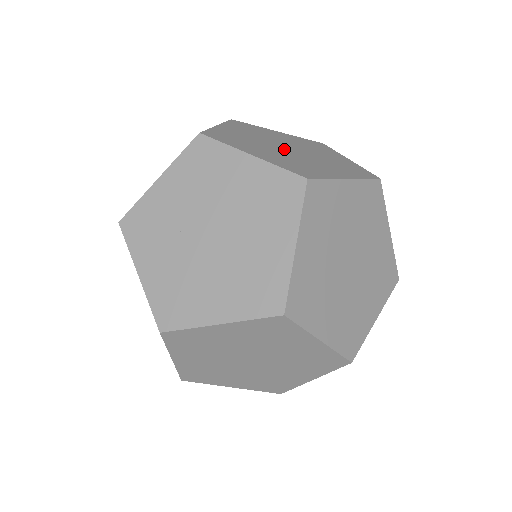
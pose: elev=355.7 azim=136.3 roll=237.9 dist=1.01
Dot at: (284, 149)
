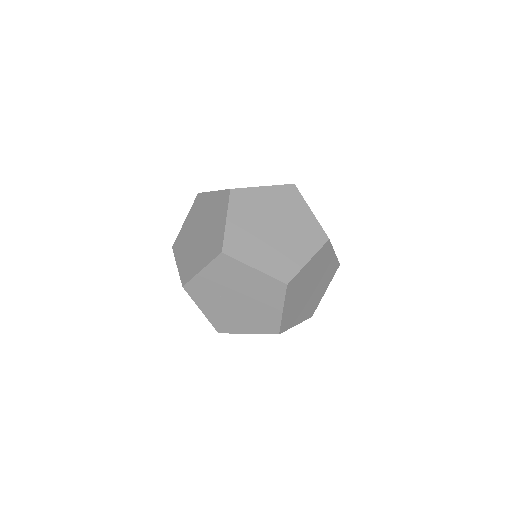
Dot at: (271, 234)
